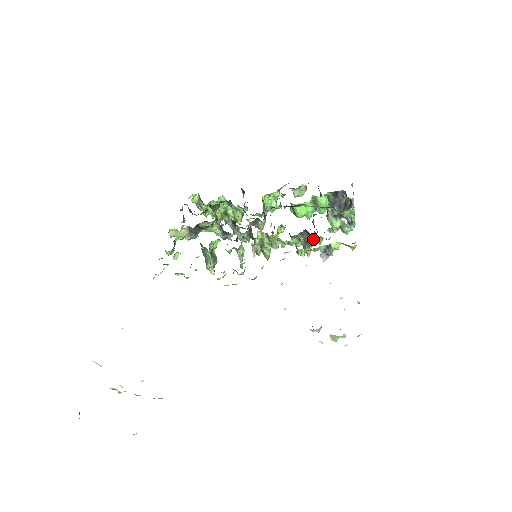
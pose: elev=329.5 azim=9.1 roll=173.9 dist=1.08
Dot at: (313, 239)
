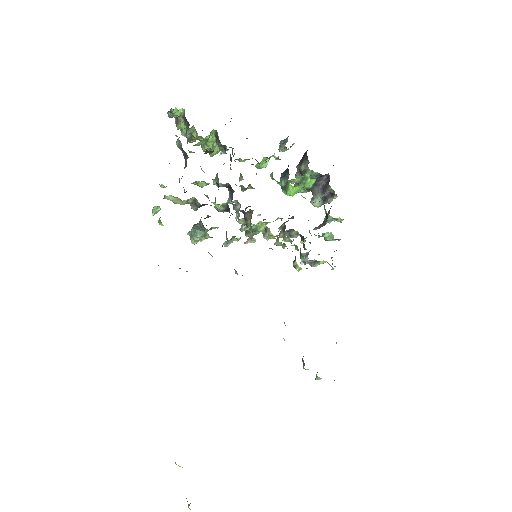
Dot at: (297, 235)
